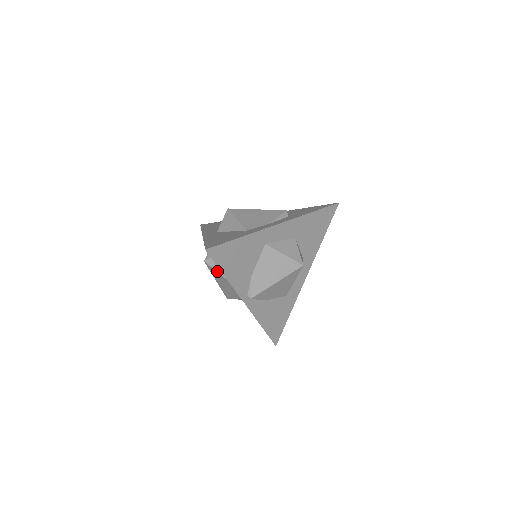
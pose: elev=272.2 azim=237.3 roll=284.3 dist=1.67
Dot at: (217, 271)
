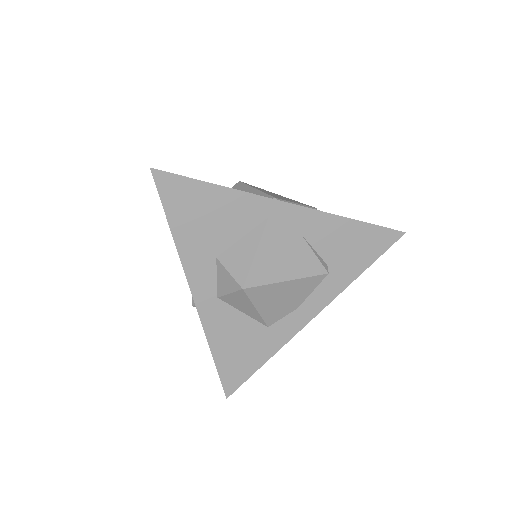
Dot at: occluded
